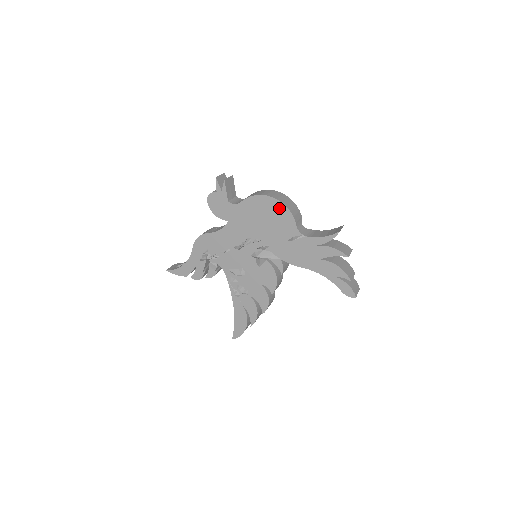
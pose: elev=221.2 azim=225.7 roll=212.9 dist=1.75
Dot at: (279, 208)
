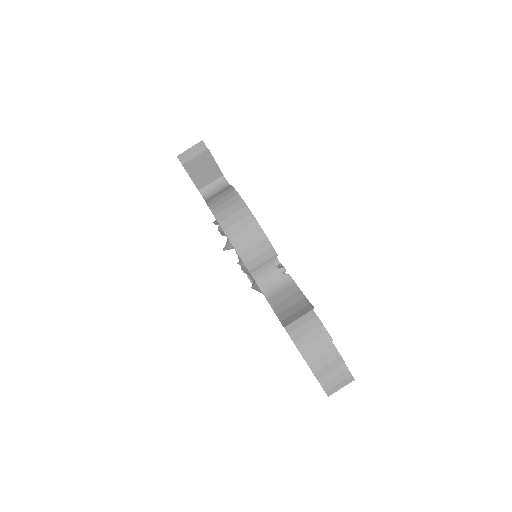
Dot at: occluded
